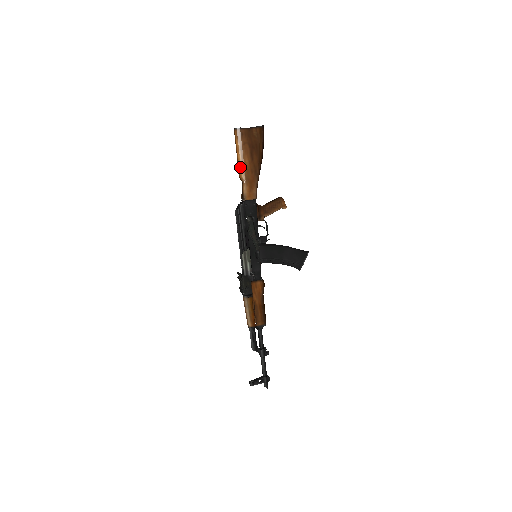
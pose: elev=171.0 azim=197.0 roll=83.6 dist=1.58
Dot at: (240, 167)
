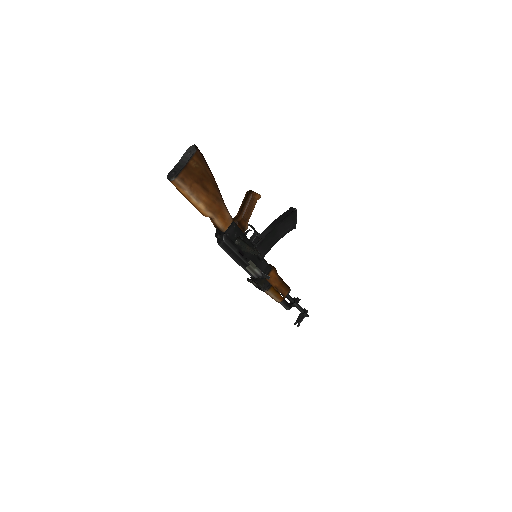
Dot at: (200, 209)
